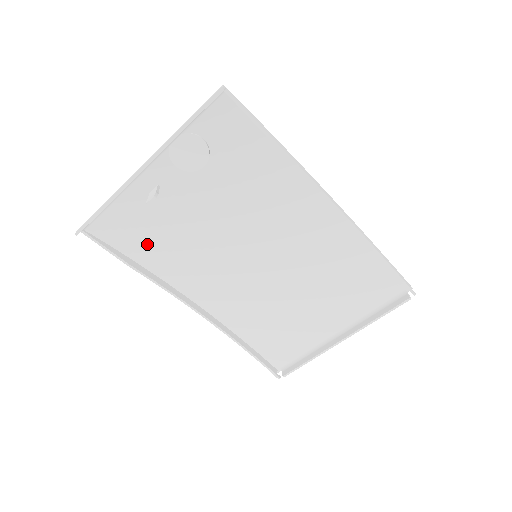
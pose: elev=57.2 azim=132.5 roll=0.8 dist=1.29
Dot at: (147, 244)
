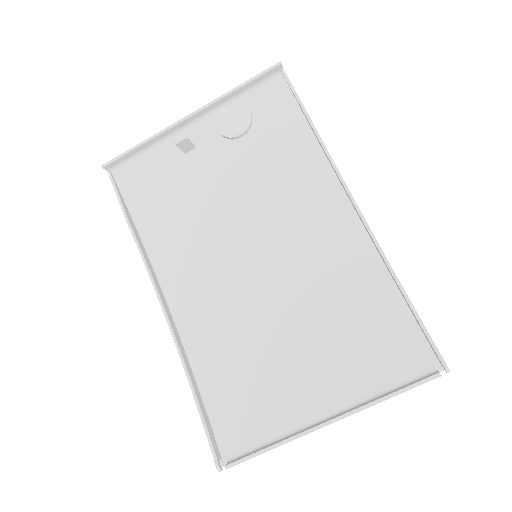
Dot at: (156, 209)
